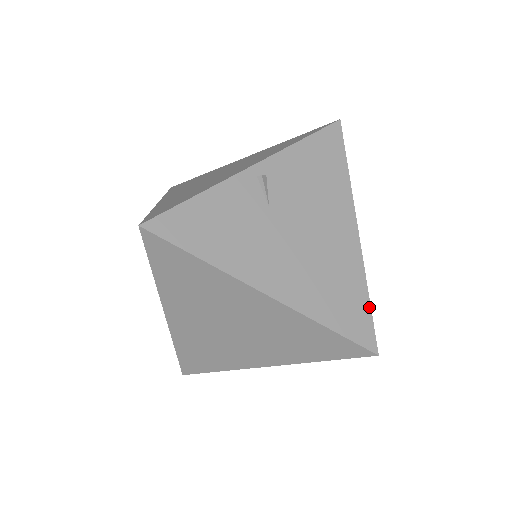
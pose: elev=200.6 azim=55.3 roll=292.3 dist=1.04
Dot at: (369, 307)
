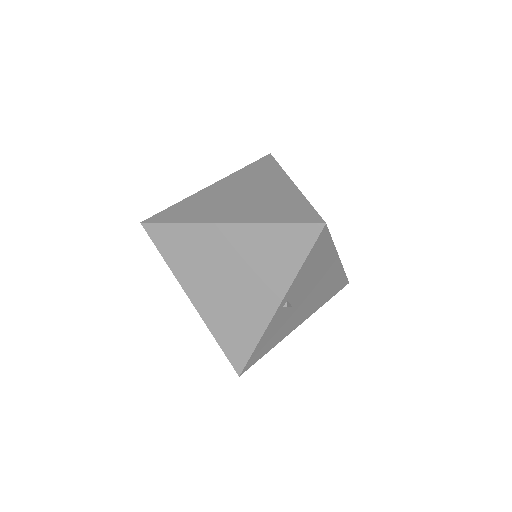
Dot at: (345, 276)
